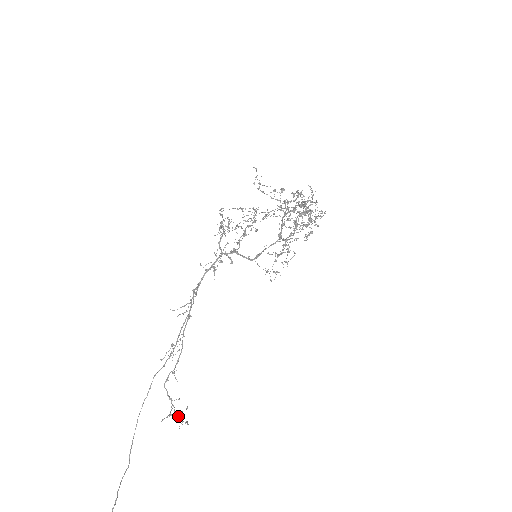
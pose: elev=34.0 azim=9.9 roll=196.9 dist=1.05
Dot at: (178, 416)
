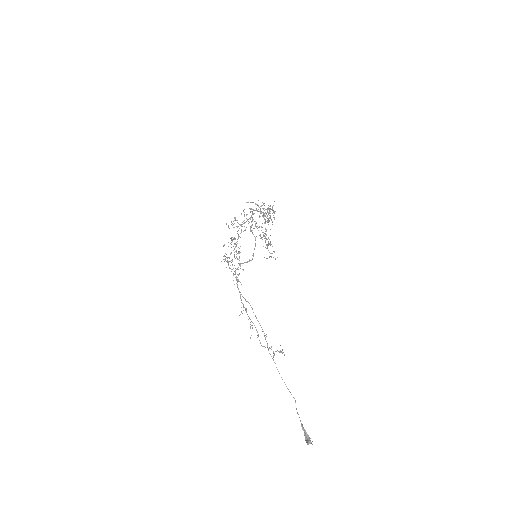
Dot at: (280, 352)
